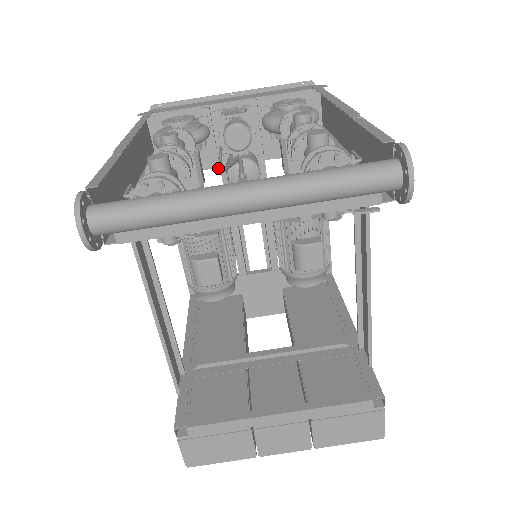
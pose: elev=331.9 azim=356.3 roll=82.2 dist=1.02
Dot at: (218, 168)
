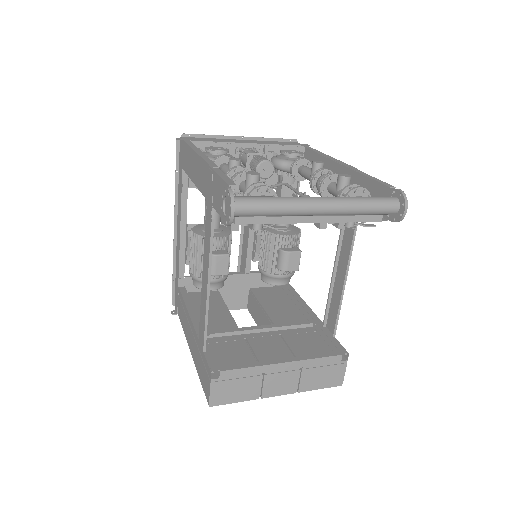
Dot at: occluded
